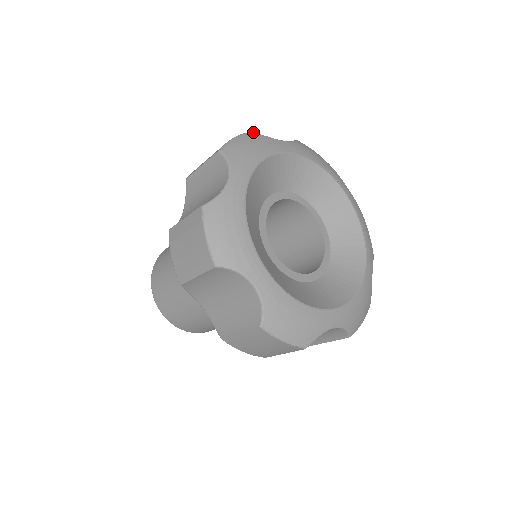
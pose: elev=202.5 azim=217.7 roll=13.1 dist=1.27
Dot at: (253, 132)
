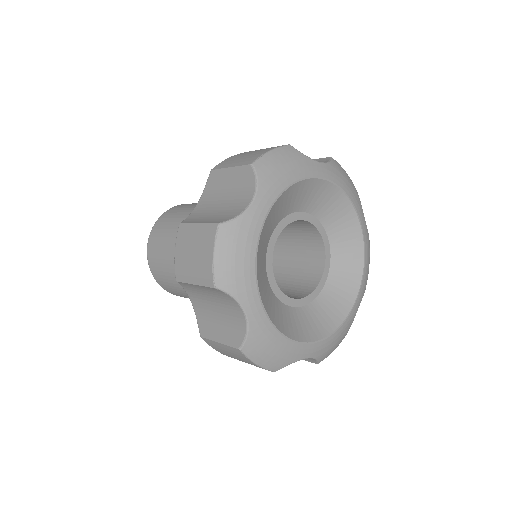
Dot at: (222, 225)
